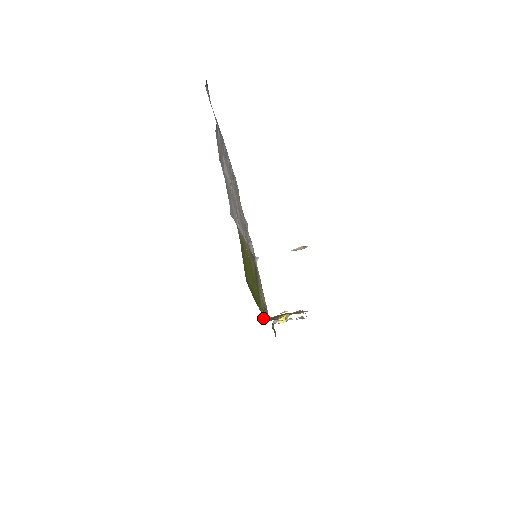
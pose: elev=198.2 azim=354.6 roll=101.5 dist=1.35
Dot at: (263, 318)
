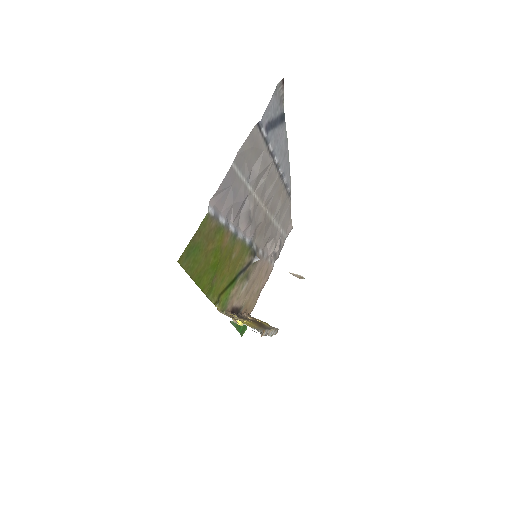
Dot at: (219, 308)
